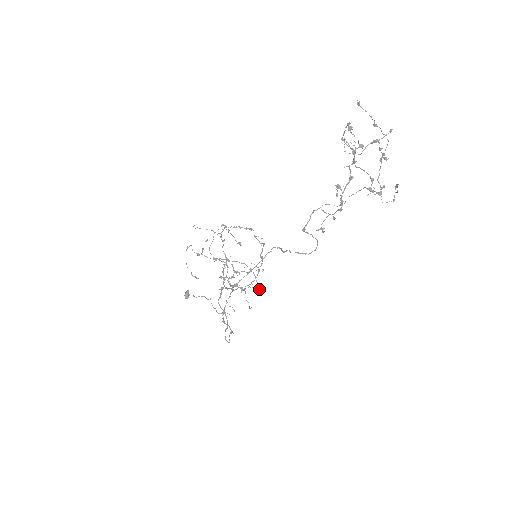
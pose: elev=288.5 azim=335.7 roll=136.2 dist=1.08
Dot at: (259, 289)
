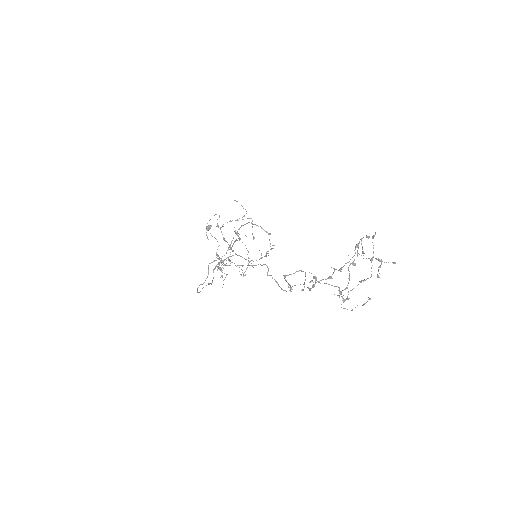
Dot at: occluded
